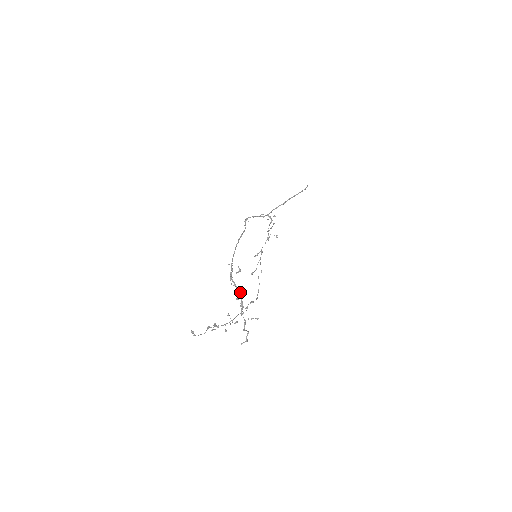
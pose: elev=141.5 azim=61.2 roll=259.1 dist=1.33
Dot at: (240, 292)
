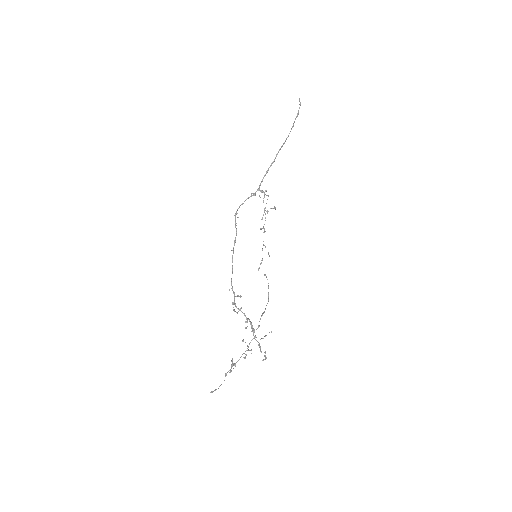
Dot at: (246, 321)
